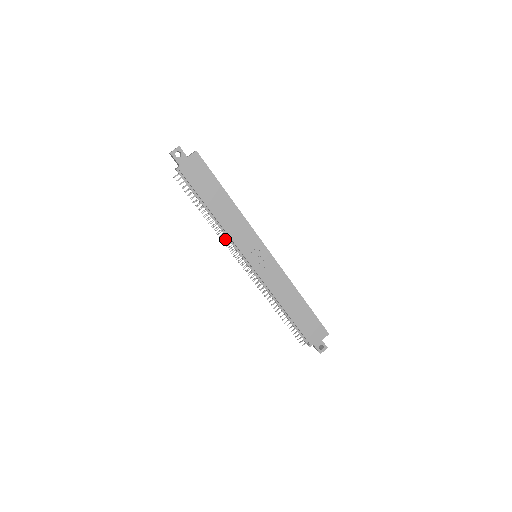
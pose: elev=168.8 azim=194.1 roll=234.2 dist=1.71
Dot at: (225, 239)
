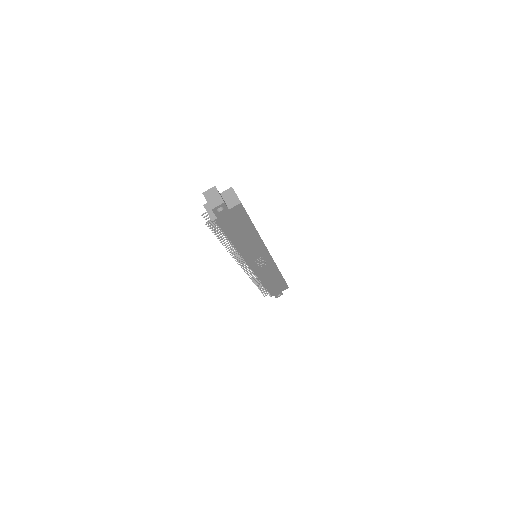
Dot at: occluded
